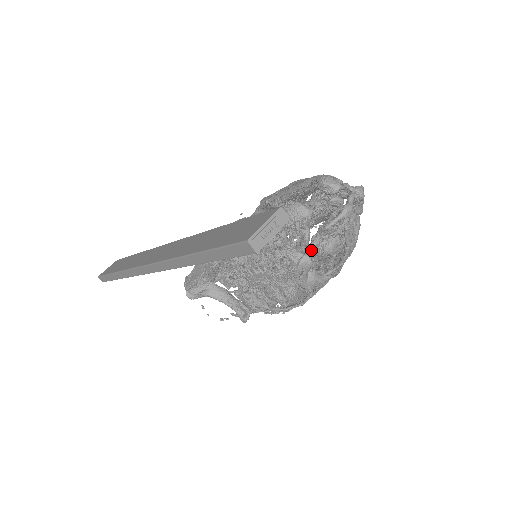
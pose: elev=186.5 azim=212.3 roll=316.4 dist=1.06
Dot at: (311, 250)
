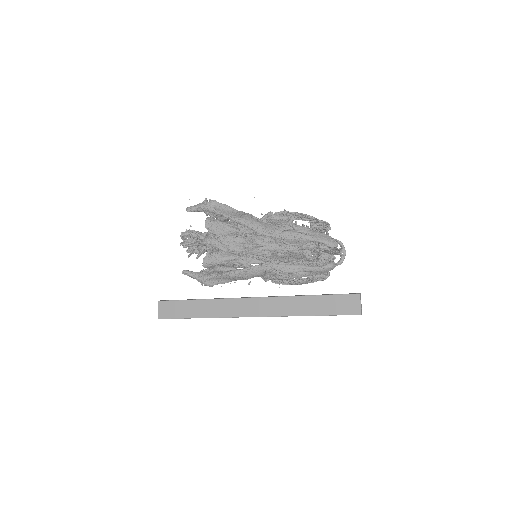
Dot at: occluded
